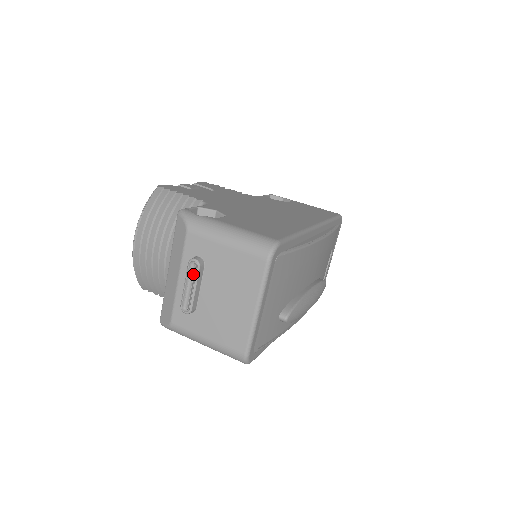
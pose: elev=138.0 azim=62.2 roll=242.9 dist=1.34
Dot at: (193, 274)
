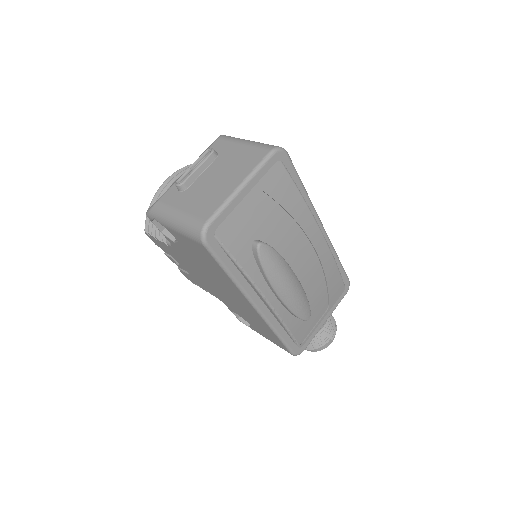
Dot at: (204, 157)
